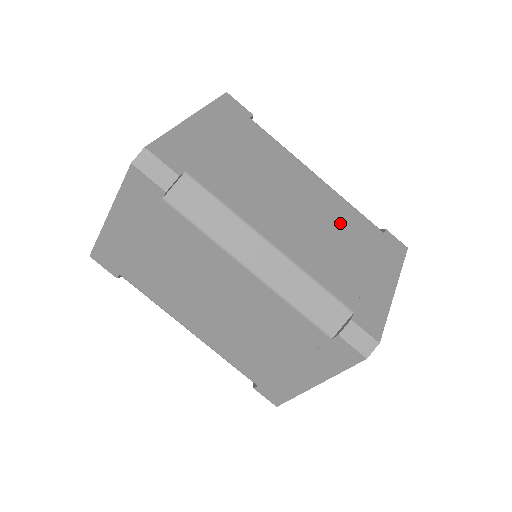
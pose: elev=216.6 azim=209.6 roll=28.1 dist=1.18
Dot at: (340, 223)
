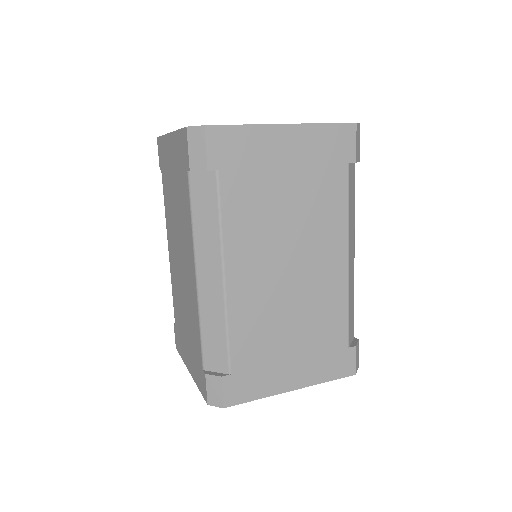
Dot at: (314, 310)
